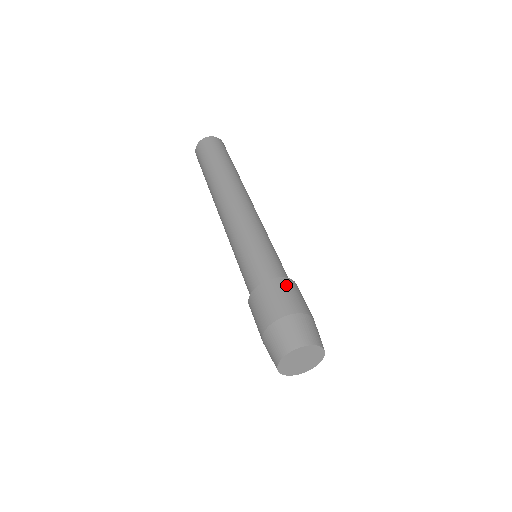
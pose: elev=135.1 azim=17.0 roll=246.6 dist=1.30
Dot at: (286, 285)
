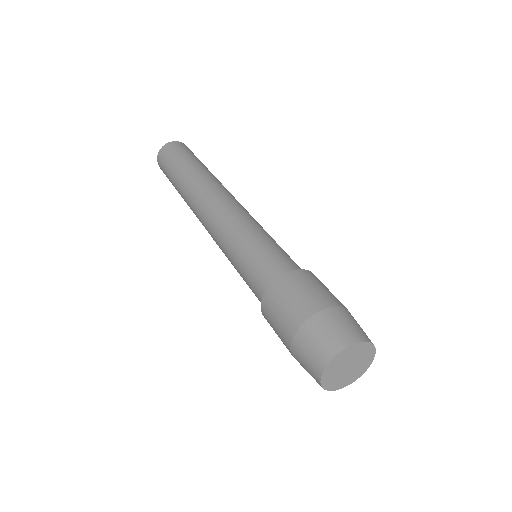
Dot at: (298, 279)
